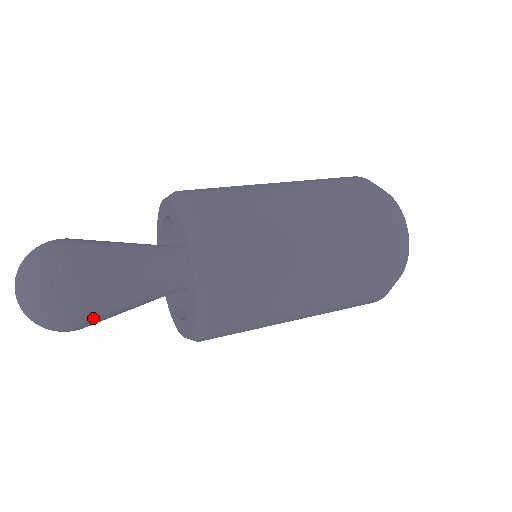
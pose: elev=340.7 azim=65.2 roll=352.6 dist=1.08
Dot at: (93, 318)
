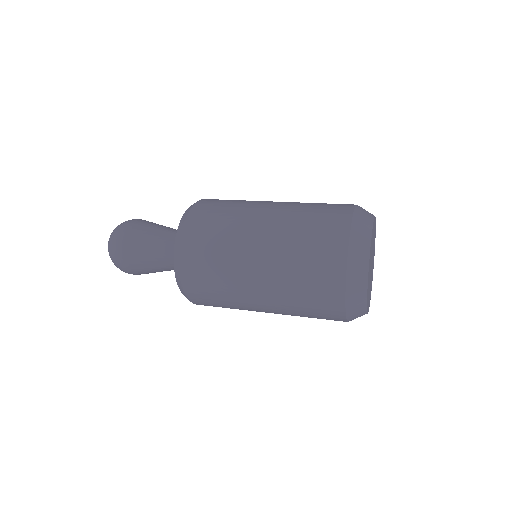
Dot at: (132, 248)
